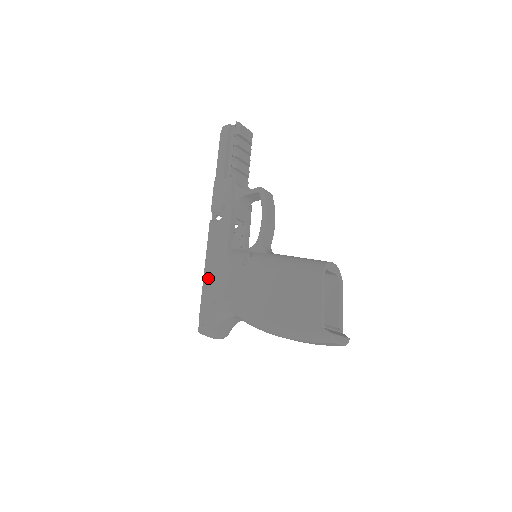
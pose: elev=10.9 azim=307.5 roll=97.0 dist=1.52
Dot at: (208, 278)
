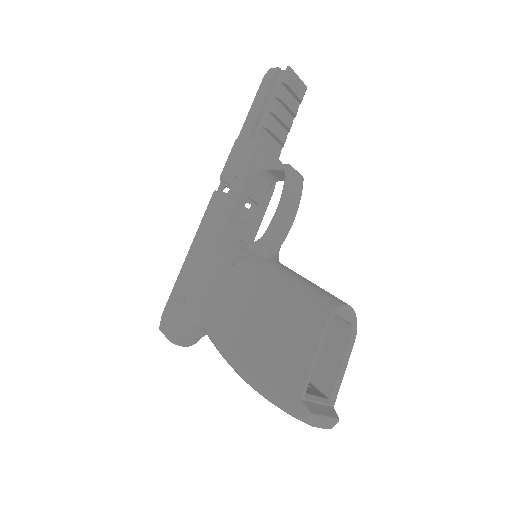
Dot at: (188, 266)
